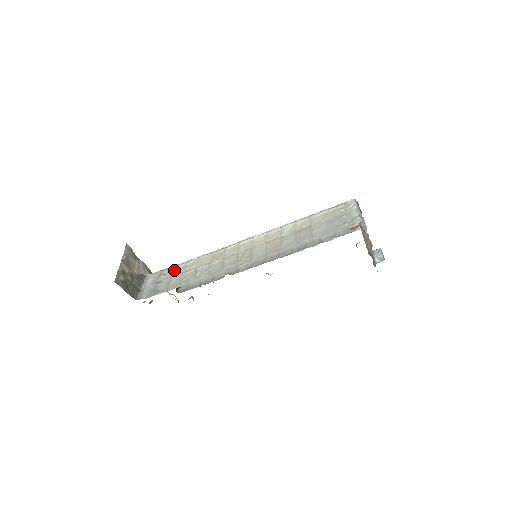
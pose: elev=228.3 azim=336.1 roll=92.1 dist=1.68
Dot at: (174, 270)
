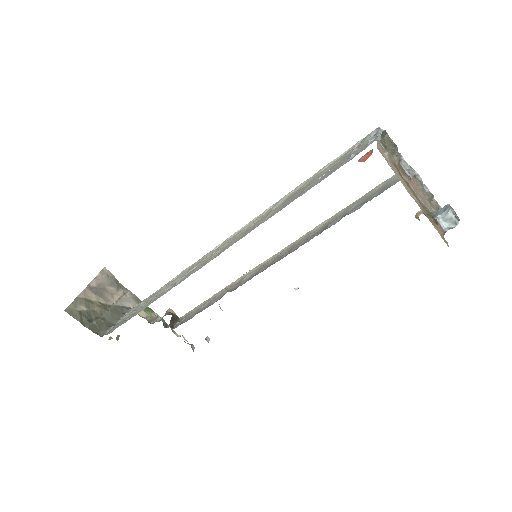
Dot at: (155, 293)
